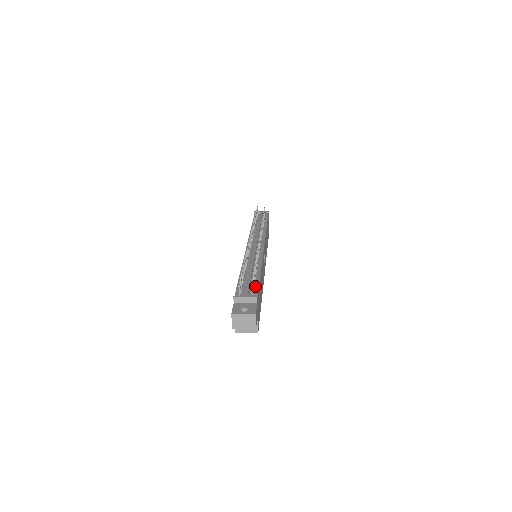
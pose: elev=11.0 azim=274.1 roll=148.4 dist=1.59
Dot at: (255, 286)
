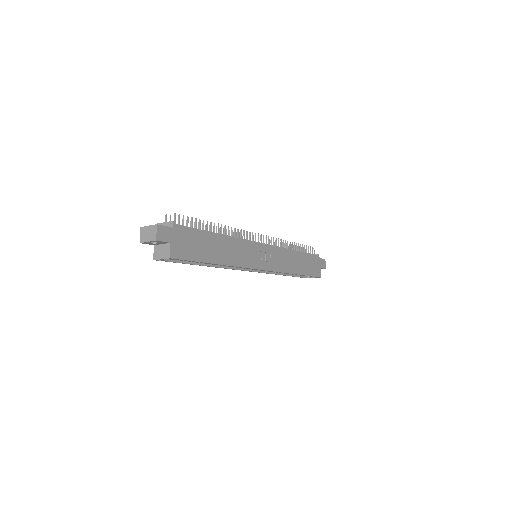
Dot at: (192, 228)
